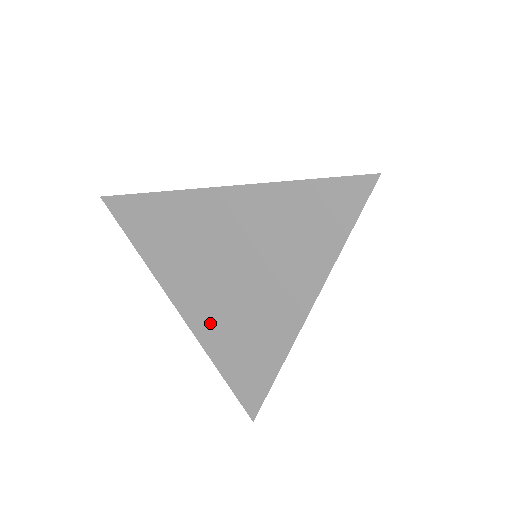
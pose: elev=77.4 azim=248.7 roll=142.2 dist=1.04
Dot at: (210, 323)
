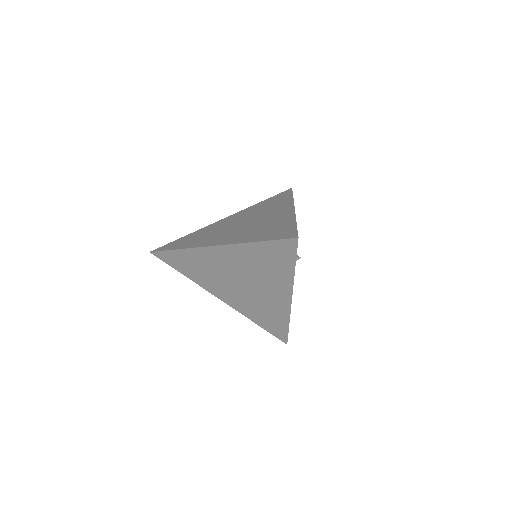
Dot at: (240, 236)
